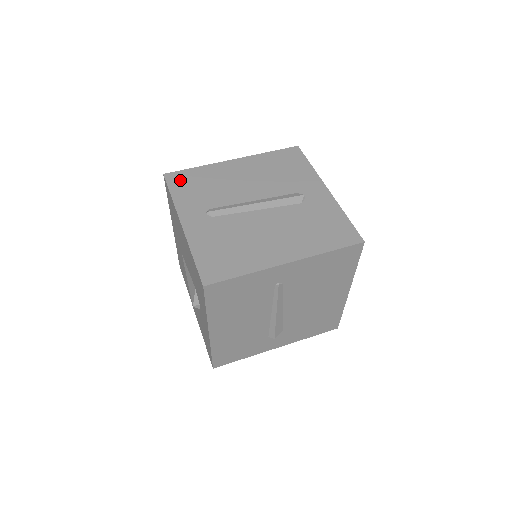
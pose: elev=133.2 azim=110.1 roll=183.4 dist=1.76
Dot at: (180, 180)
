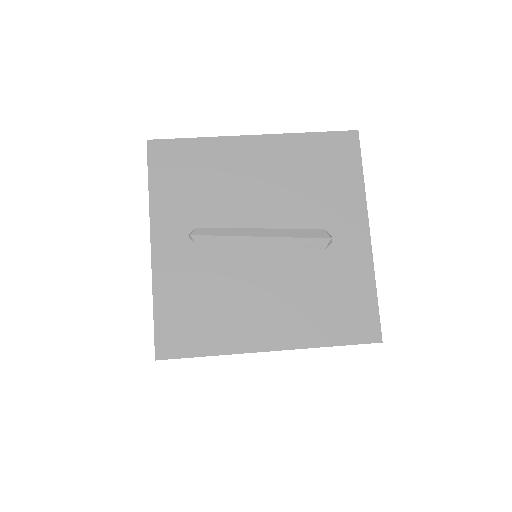
Dot at: (167, 159)
